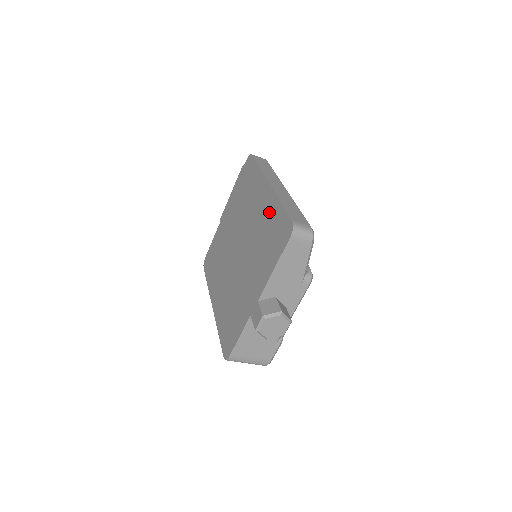
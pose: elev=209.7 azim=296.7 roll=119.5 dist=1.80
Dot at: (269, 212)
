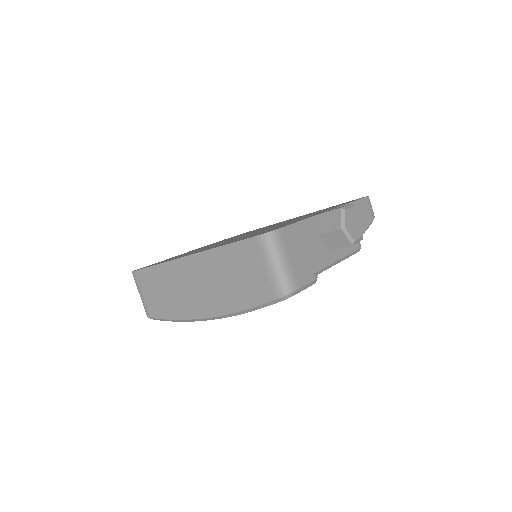
Dot at: occluded
